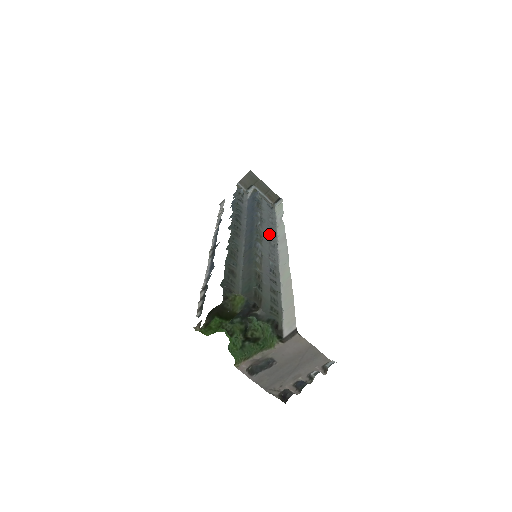
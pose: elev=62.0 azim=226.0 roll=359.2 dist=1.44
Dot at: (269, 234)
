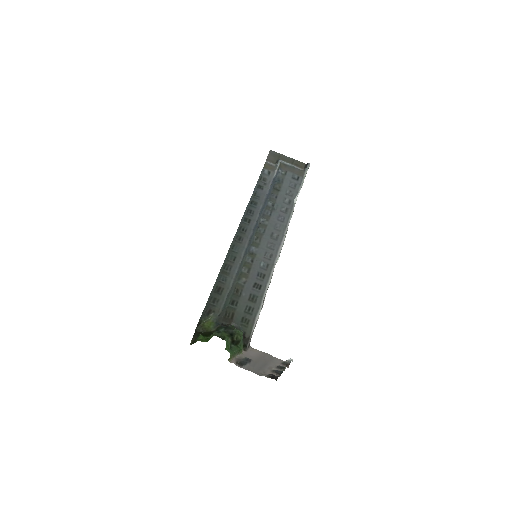
Dot at: (278, 222)
